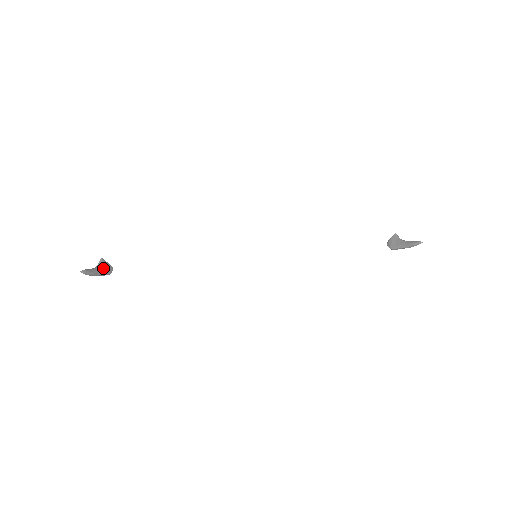
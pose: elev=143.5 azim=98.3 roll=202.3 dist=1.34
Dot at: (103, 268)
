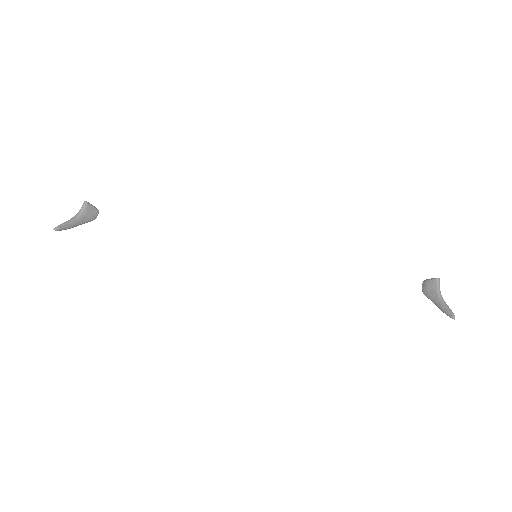
Dot at: (85, 216)
